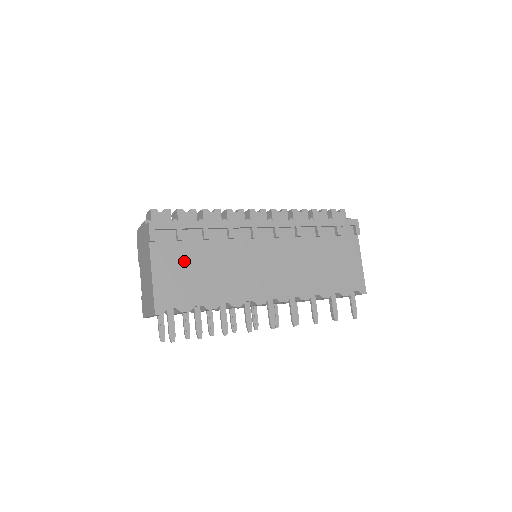
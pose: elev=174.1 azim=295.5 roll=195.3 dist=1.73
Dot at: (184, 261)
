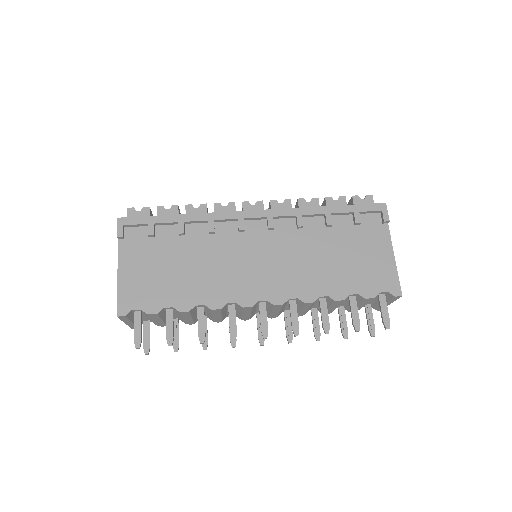
Dot at: (155, 258)
